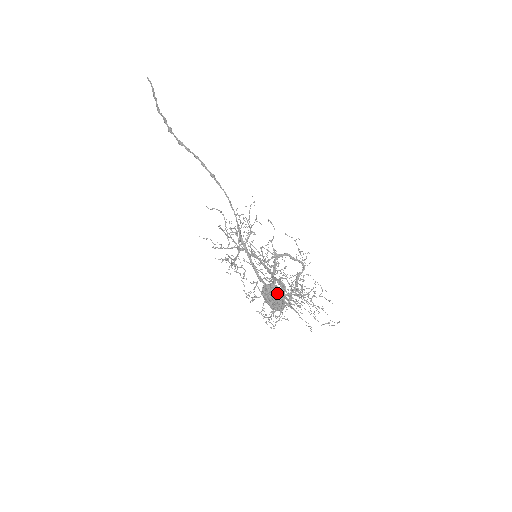
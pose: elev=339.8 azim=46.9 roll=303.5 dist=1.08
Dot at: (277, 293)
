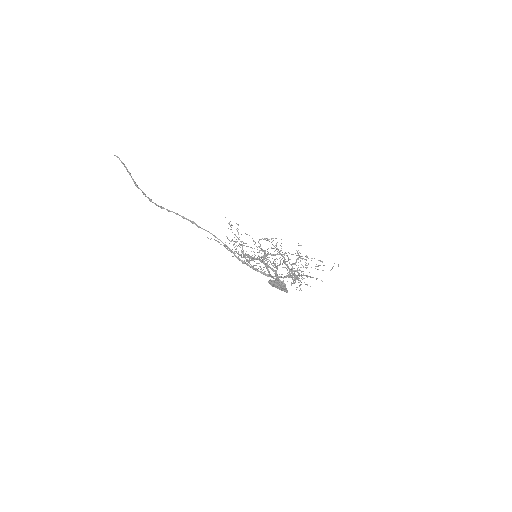
Dot at: (278, 284)
